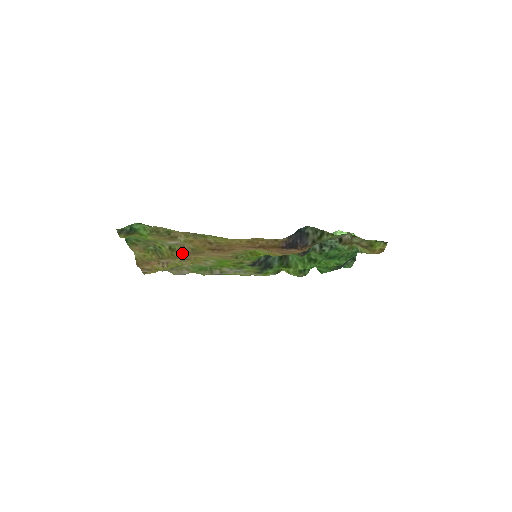
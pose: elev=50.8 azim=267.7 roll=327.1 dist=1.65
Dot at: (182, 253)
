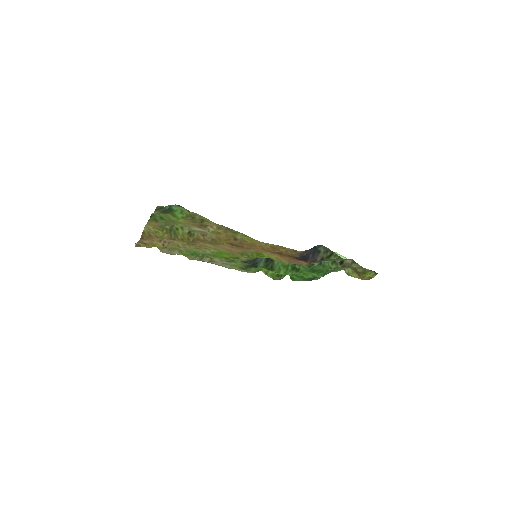
Dot at: (199, 240)
